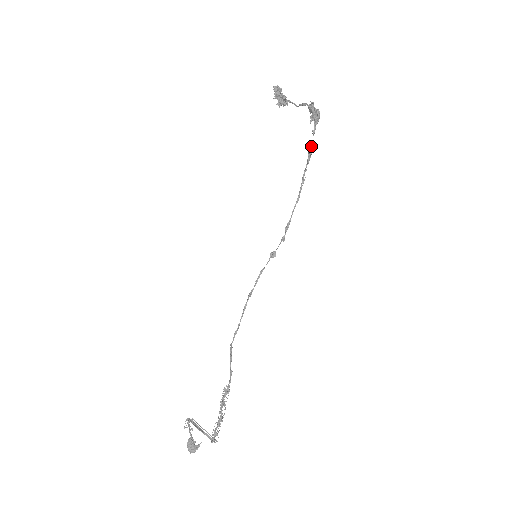
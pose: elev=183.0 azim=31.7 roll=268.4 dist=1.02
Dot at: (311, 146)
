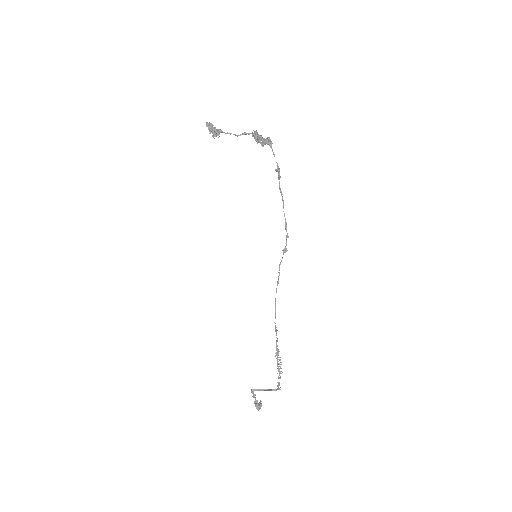
Dot at: (278, 166)
